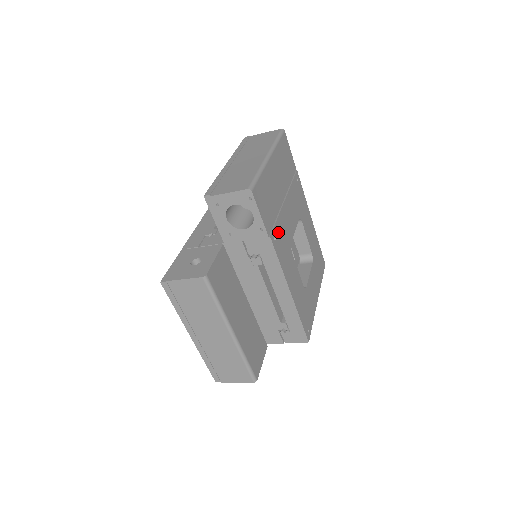
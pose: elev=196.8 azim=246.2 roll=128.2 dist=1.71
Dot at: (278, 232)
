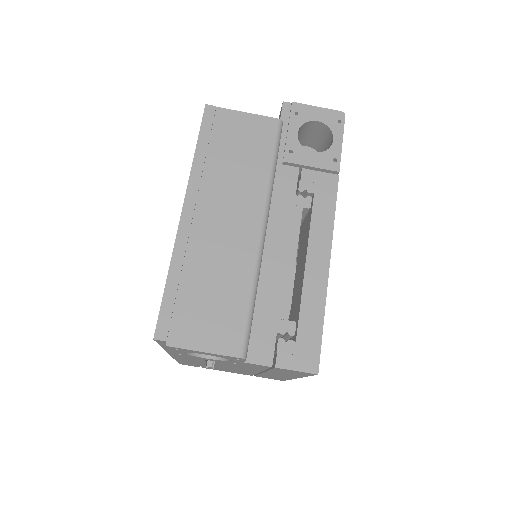
Dot at: occluded
